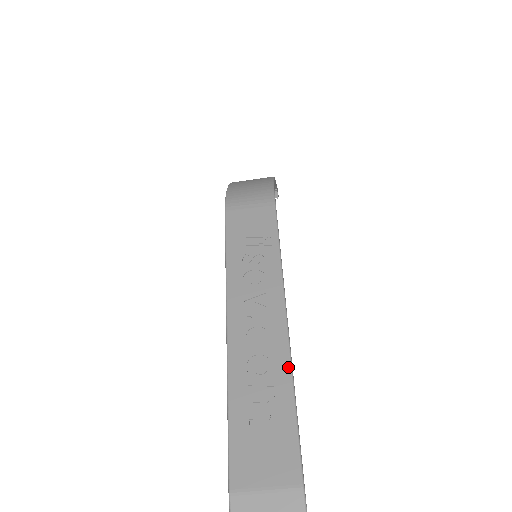
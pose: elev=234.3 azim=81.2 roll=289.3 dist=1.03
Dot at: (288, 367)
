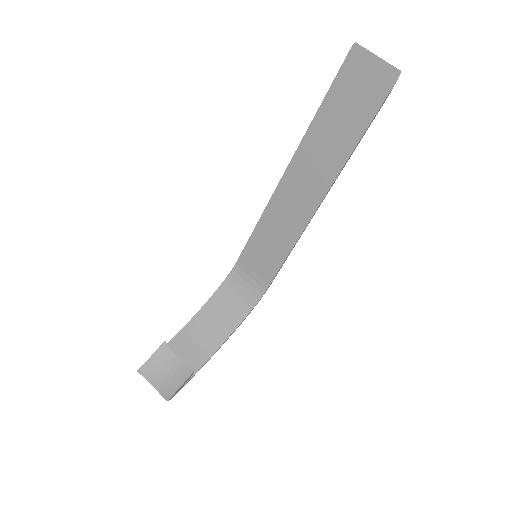
Dot at: (339, 170)
